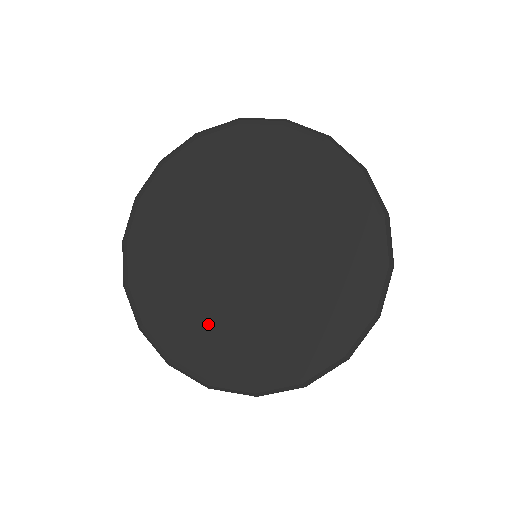
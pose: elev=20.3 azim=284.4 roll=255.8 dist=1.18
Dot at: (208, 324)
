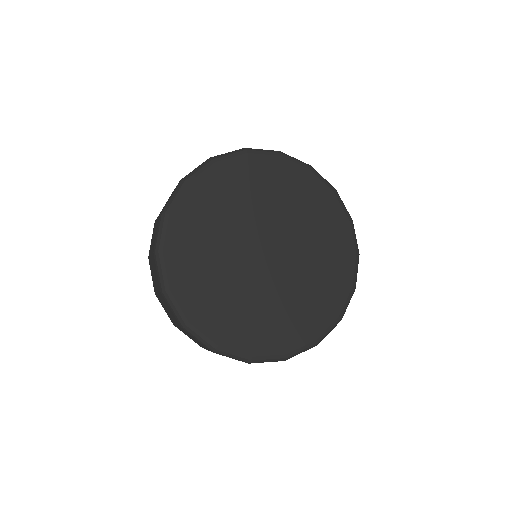
Dot at: (245, 312)
